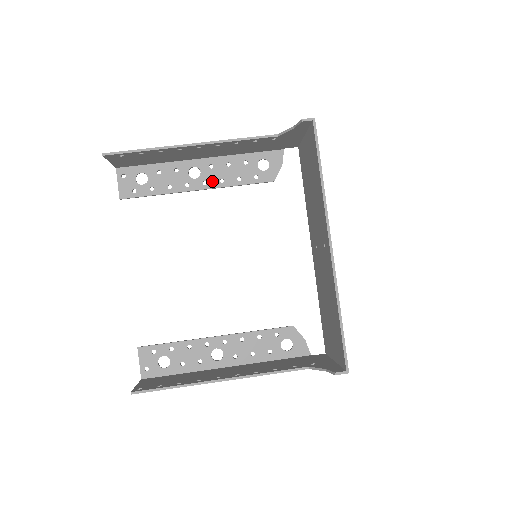
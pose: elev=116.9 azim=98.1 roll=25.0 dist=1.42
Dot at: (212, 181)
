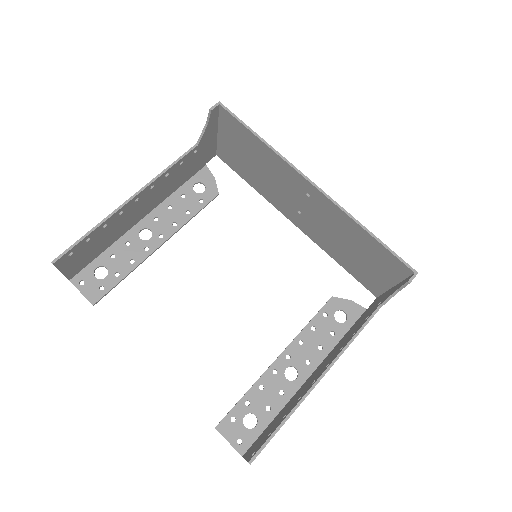
Dot at: (166, 230)
